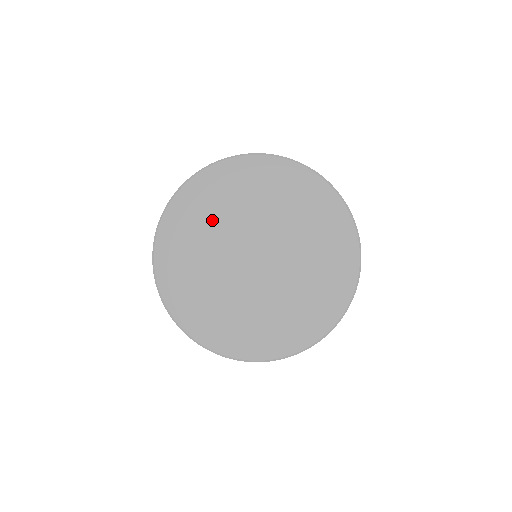
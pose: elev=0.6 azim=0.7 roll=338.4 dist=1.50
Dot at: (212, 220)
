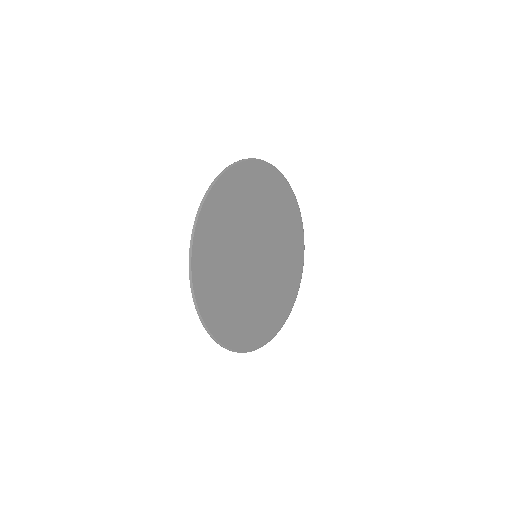
Dot at: (224, 271)
